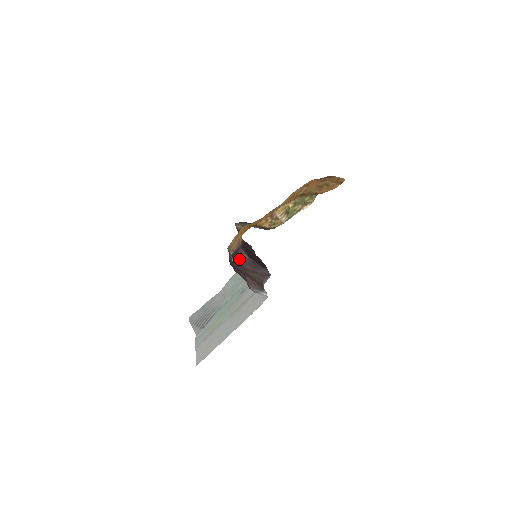
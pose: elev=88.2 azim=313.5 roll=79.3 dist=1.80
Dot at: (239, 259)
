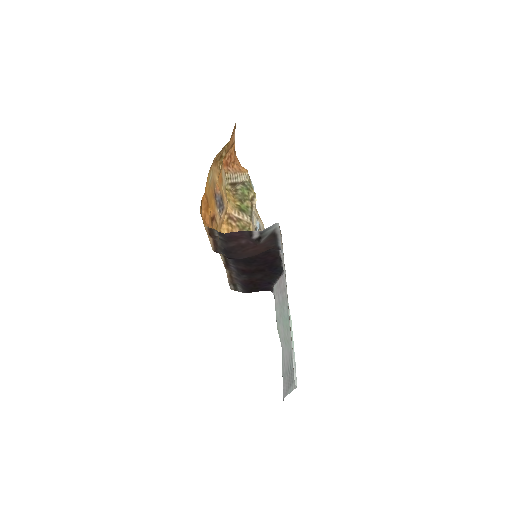
Dot at: occluded
